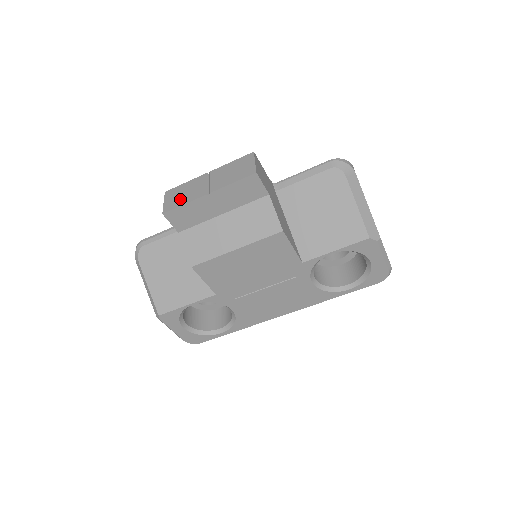
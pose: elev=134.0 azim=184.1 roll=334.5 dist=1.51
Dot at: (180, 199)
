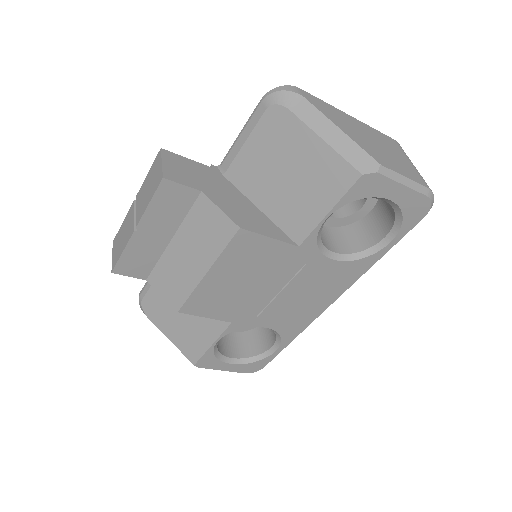
Dot at: (120, 247)
